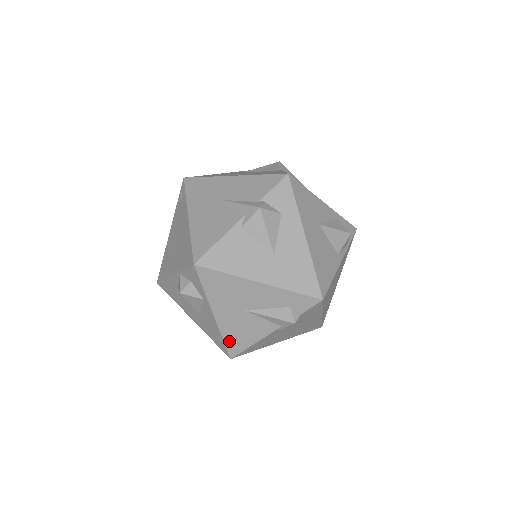
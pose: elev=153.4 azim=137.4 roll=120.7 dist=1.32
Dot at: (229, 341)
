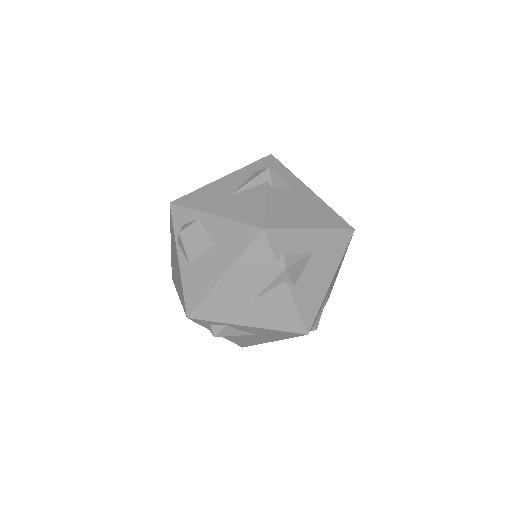
Dot at: (245, 219)
